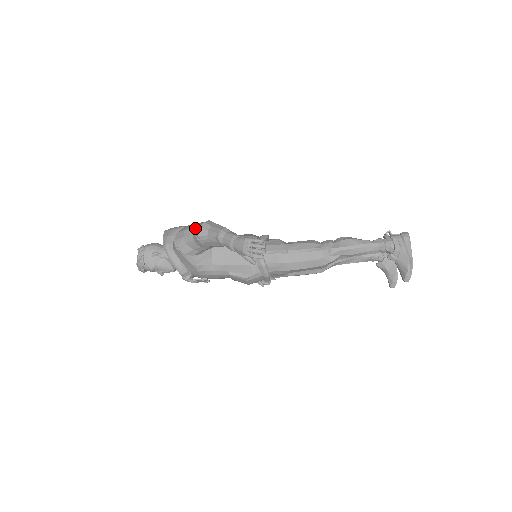
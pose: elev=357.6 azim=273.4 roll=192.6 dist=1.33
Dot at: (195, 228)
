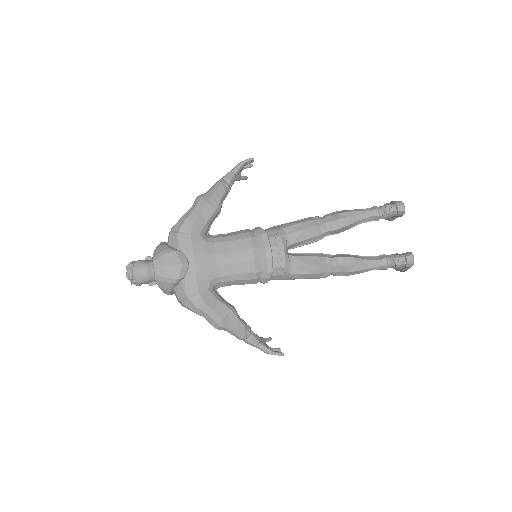
Dot at: occluded
